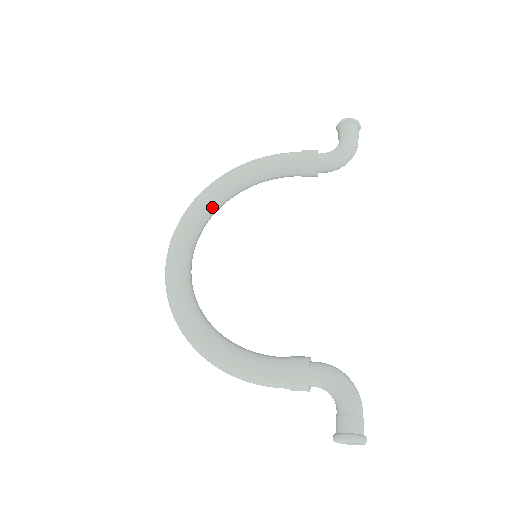
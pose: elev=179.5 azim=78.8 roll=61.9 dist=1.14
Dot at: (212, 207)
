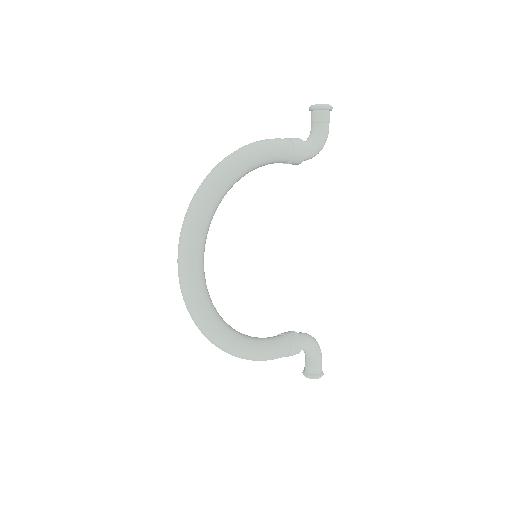
Dot at: occluded
